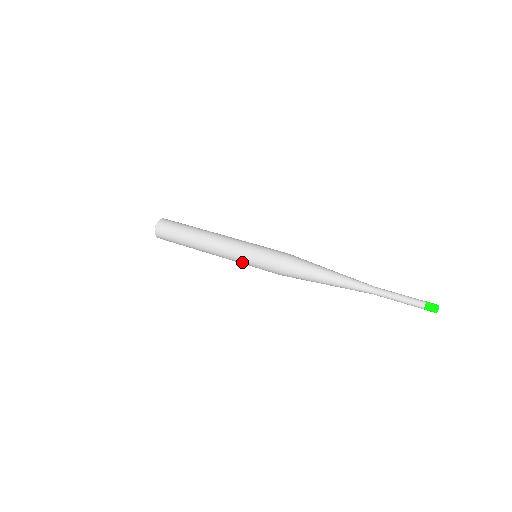
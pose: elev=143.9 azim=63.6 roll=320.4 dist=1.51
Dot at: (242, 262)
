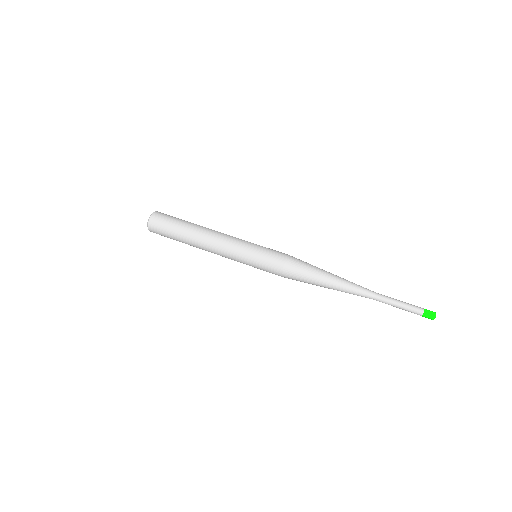
Dot at: occluded
